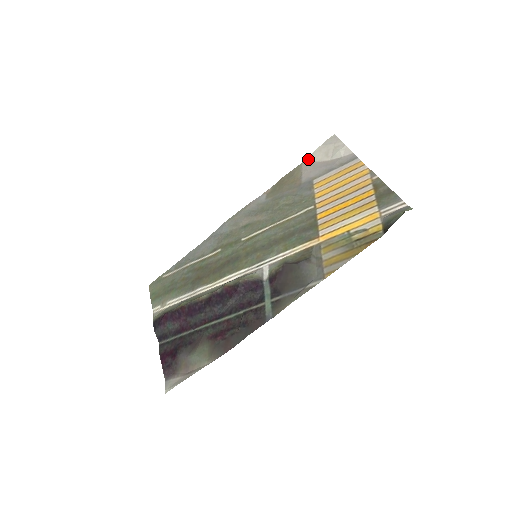
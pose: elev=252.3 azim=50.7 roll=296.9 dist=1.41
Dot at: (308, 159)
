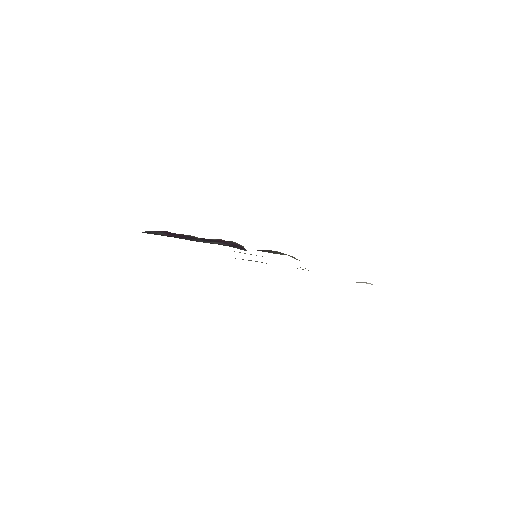
Dot at: occluded
